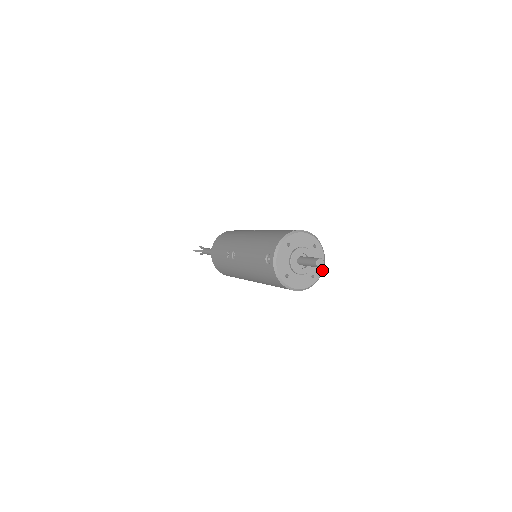
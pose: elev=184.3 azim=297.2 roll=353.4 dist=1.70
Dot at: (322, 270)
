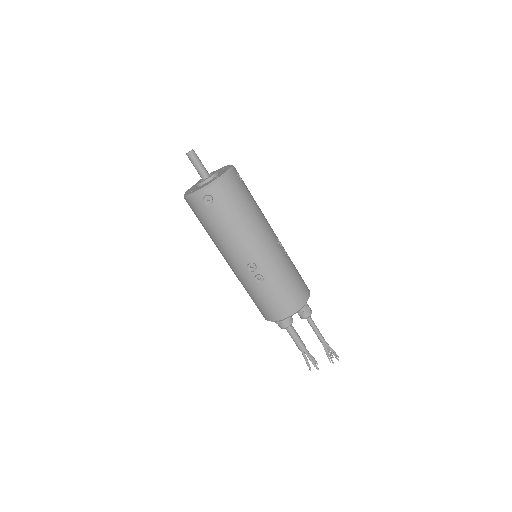
Dot at: (228, 170)
